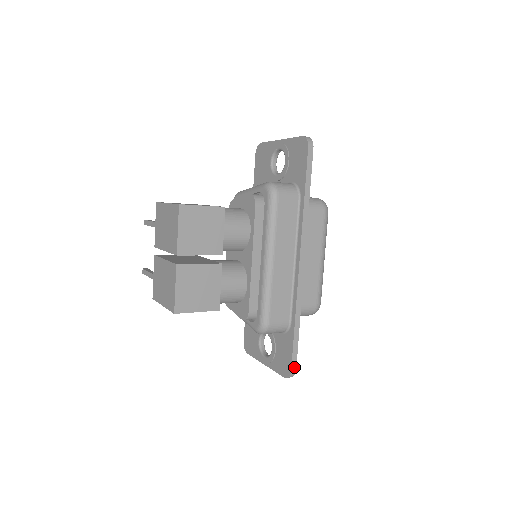
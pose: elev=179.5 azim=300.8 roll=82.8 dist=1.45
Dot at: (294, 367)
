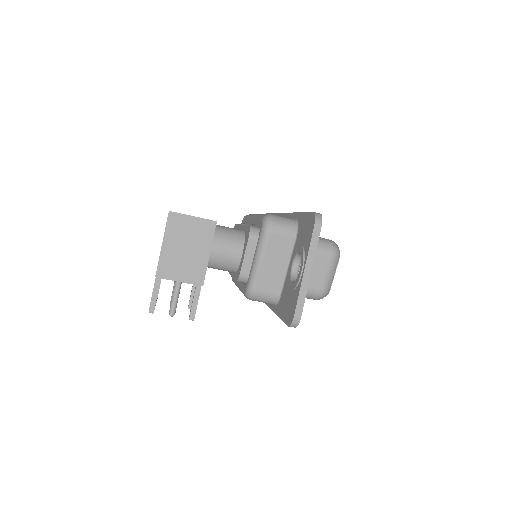
Dot at: occluded
